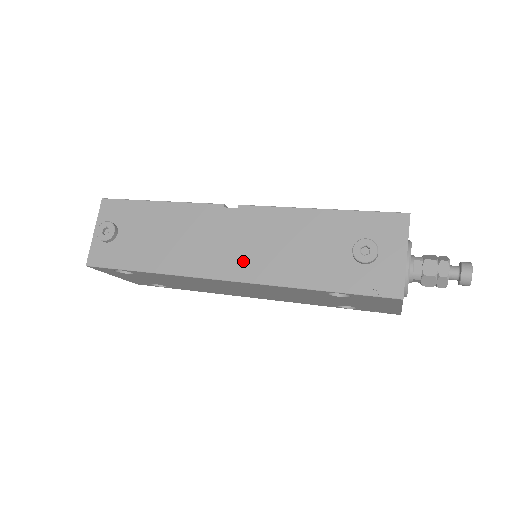
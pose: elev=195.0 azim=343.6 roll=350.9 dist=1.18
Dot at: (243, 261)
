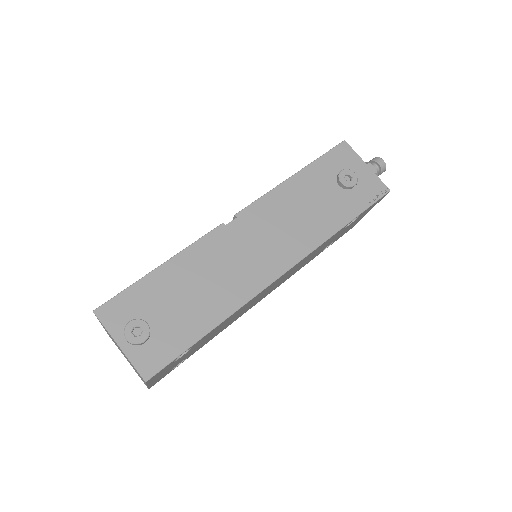
Dot at: (282, 249)
